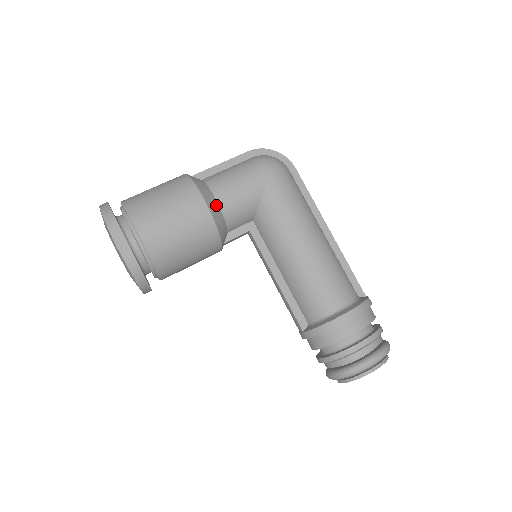
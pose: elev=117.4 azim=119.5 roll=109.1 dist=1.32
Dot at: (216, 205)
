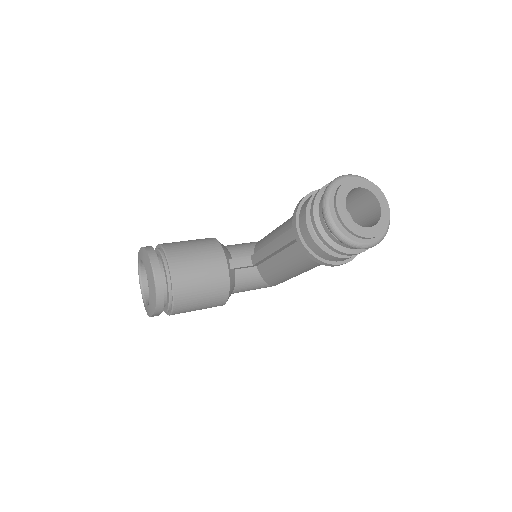
Dot at: occluded
